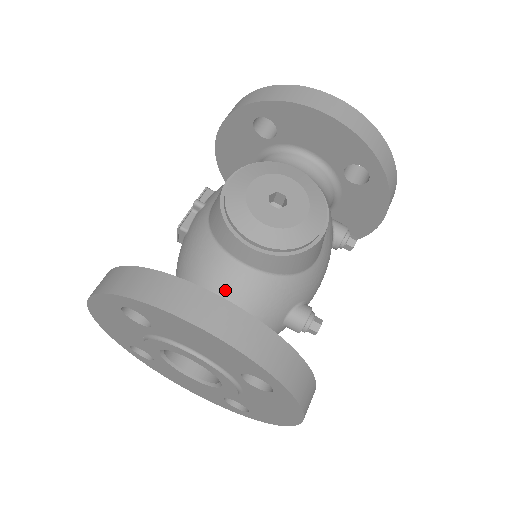
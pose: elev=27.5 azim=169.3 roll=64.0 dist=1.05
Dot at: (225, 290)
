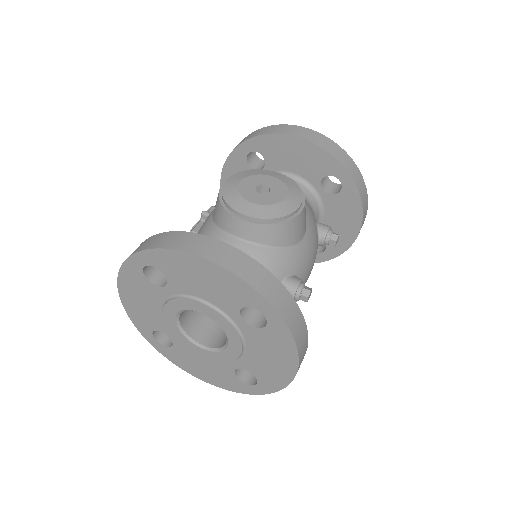
Dot at: occluded
